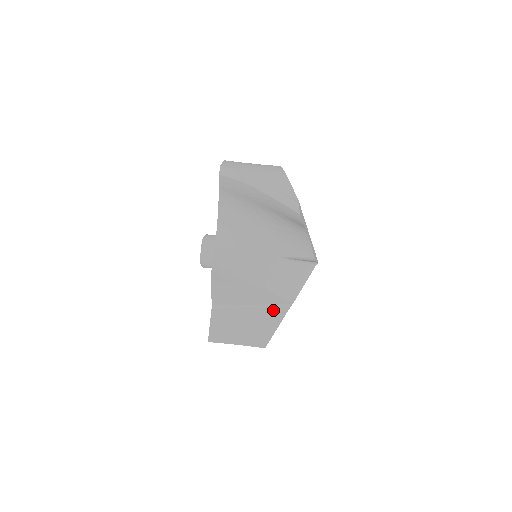
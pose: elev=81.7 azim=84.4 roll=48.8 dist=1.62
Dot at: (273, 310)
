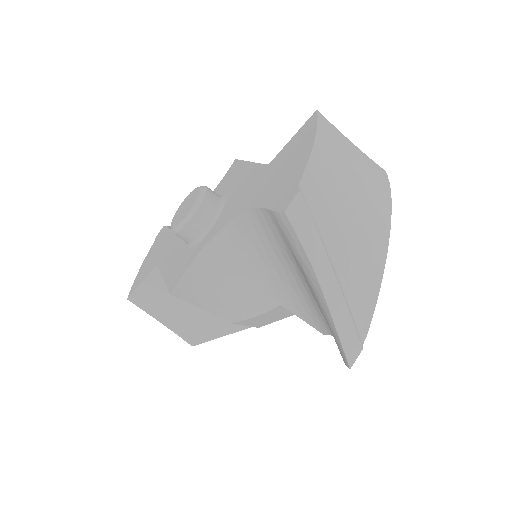
Dot at: occluded
